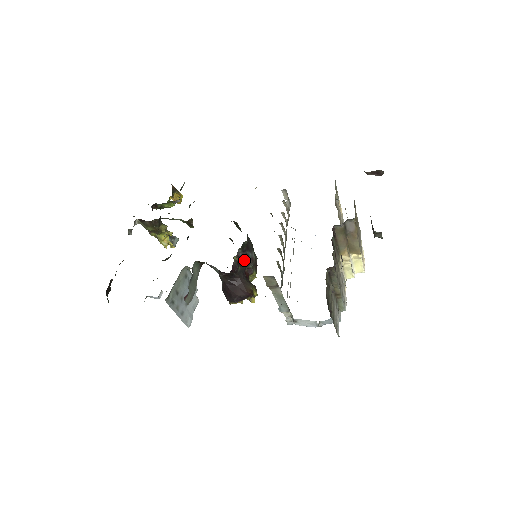
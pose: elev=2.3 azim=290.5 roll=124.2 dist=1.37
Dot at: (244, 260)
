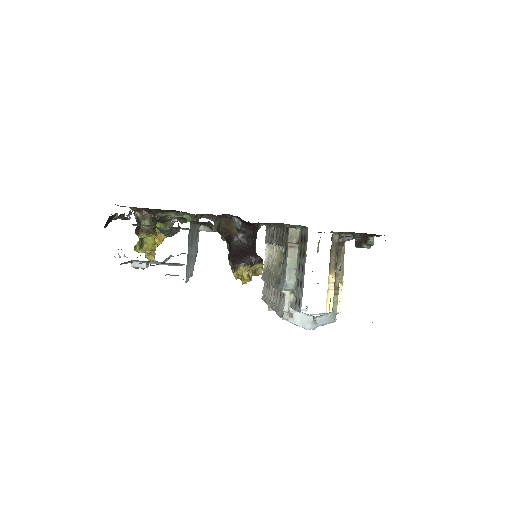
Dot at: occluded
